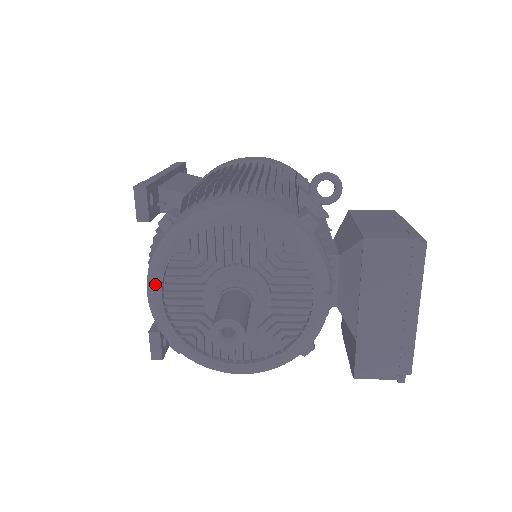
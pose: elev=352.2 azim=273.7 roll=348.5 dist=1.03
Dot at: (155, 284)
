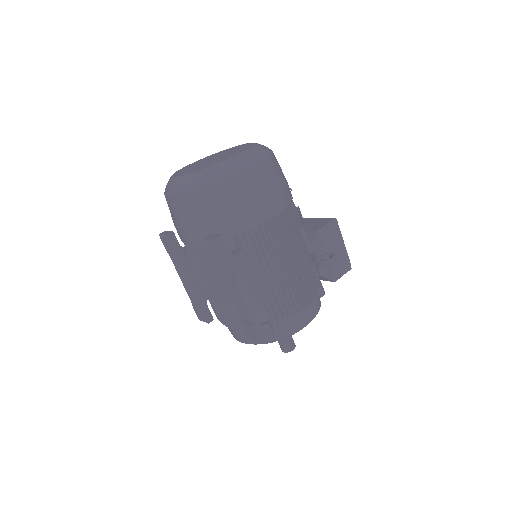
Dot at: occluded
